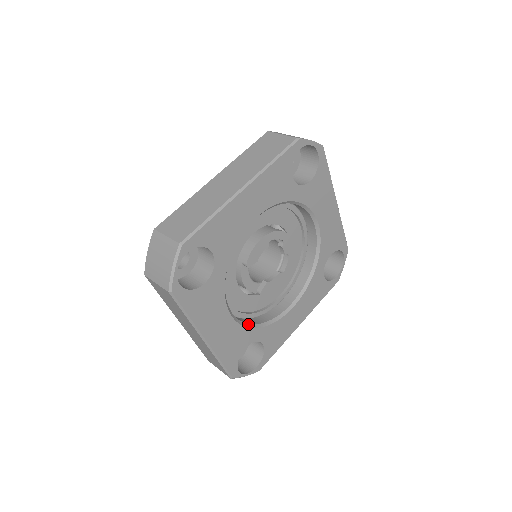
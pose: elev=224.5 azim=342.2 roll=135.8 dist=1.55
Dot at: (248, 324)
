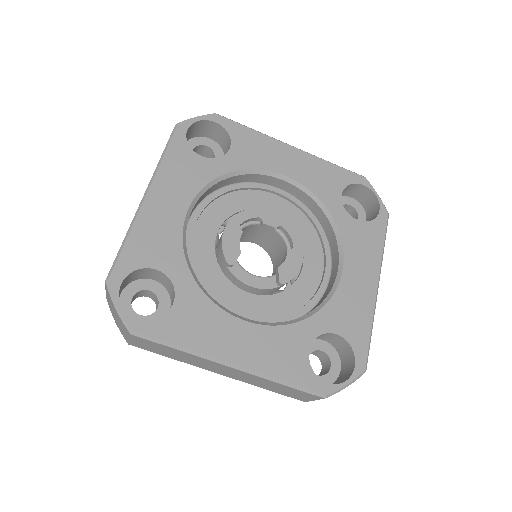
Dot at: (288, 321)
